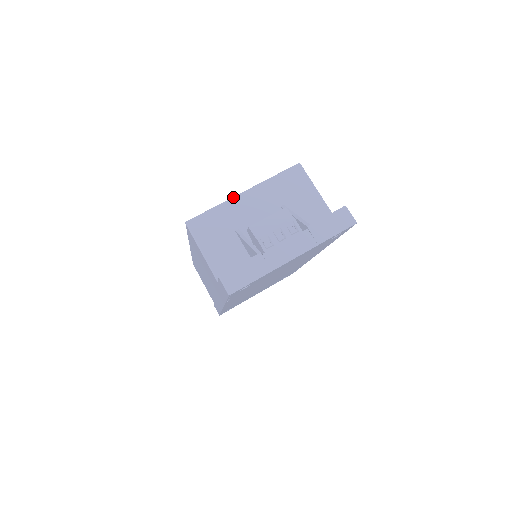
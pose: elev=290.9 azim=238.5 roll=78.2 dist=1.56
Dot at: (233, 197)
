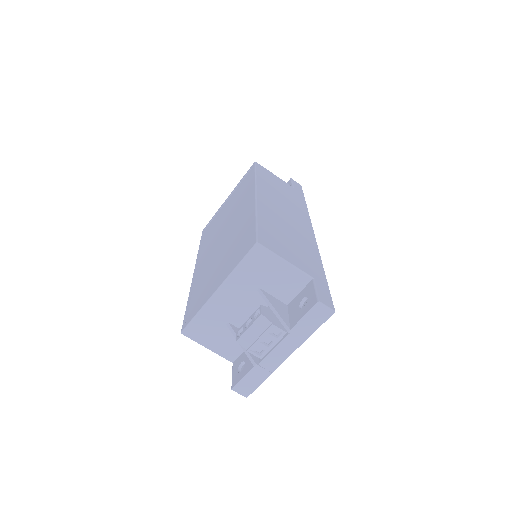
Dot at: (209, 299)
